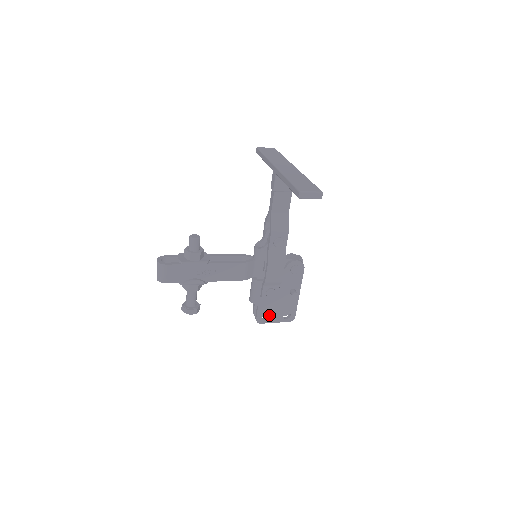
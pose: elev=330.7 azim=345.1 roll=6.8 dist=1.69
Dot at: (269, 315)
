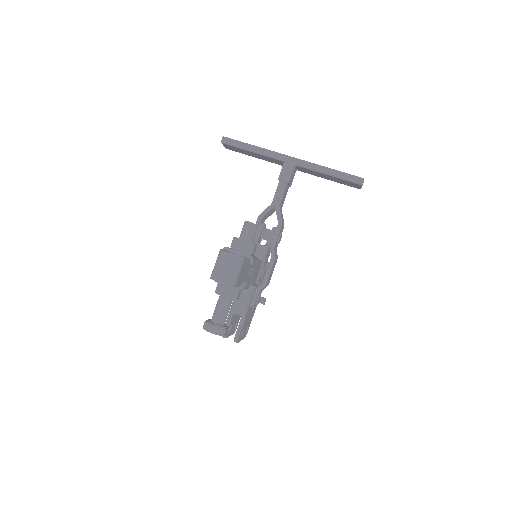
Dot at: (243, 330)
